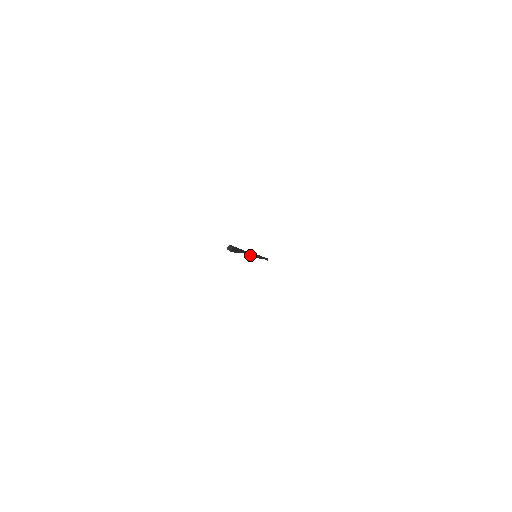
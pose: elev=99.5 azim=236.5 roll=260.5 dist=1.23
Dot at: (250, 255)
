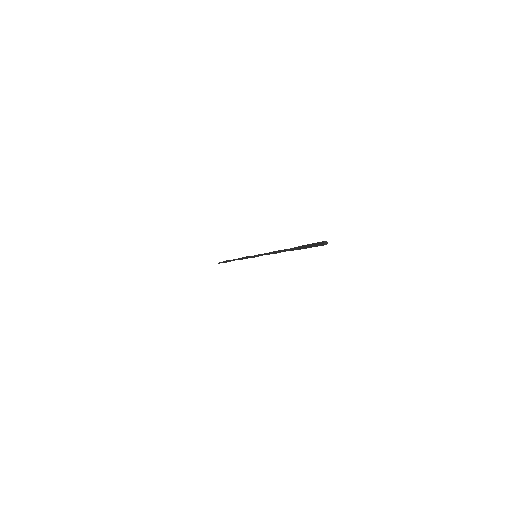
Dot at: (275, 253)
